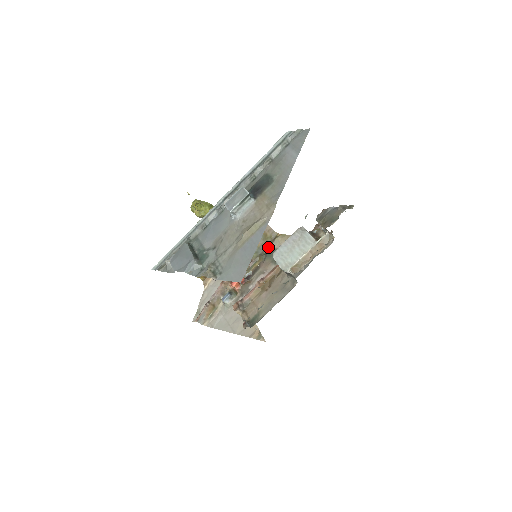
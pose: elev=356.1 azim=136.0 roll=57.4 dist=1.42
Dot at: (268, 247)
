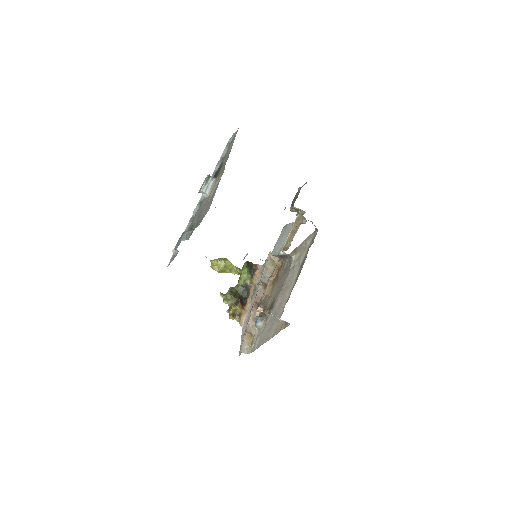
Dot at: occluded
